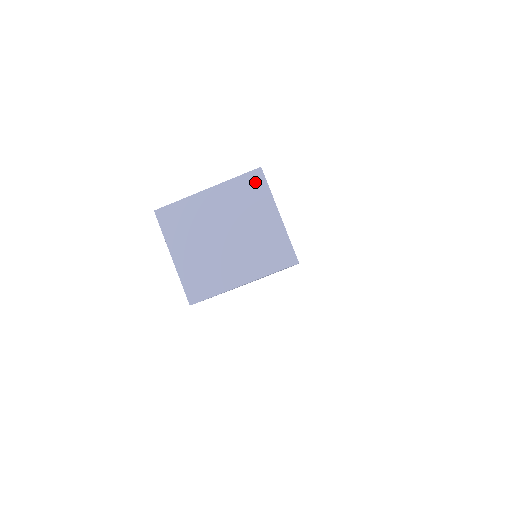
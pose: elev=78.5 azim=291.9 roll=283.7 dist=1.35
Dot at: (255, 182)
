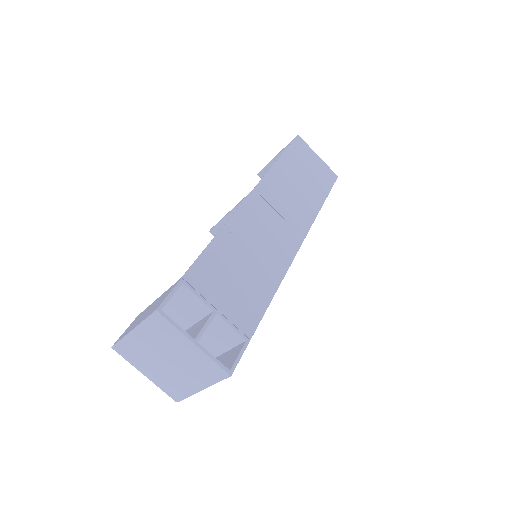
Dot at: (160, 322)
